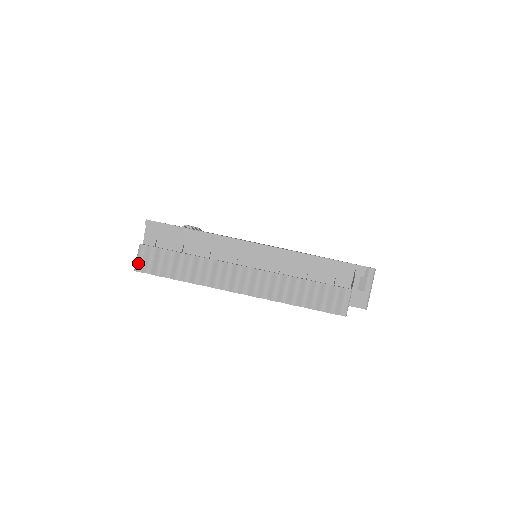
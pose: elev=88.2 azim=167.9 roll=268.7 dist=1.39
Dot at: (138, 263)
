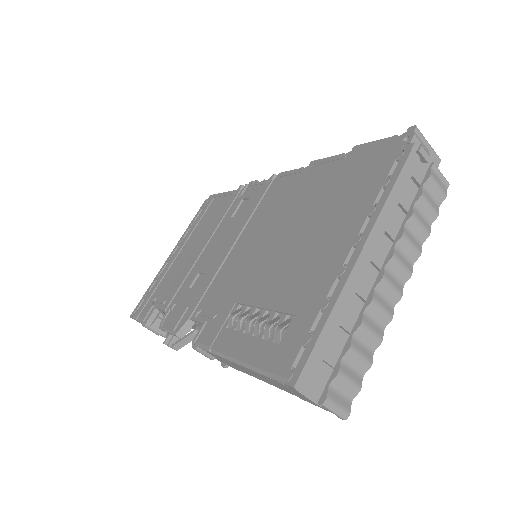
Dot at: (341, 413)
